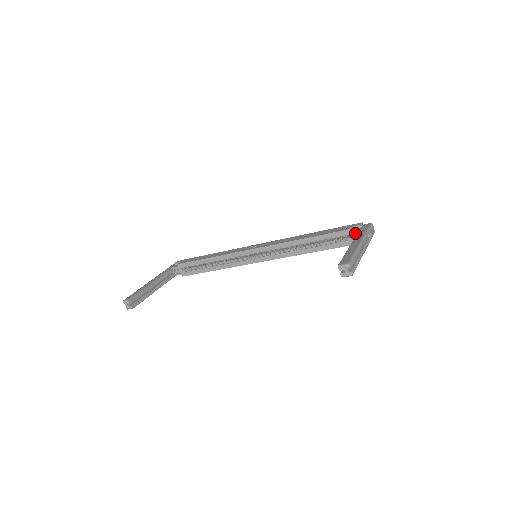
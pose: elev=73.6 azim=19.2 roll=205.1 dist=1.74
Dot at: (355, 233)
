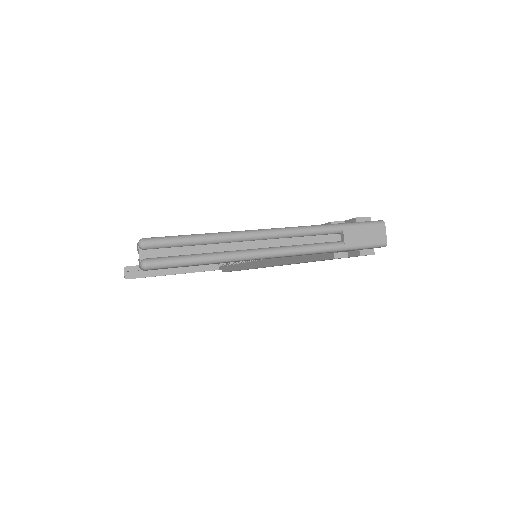
Dot at: occluded
